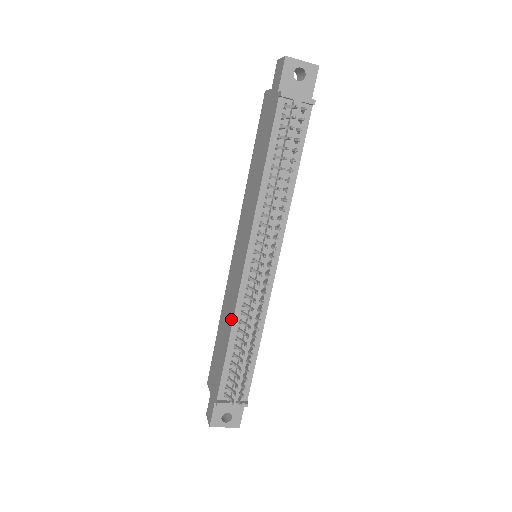
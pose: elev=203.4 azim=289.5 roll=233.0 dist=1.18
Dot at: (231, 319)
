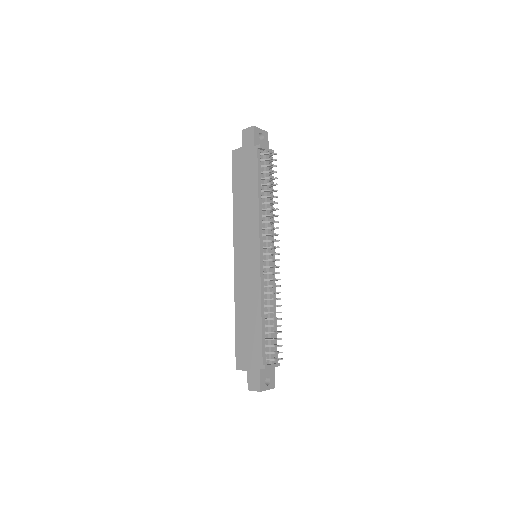
Dot at: (258, 300)
